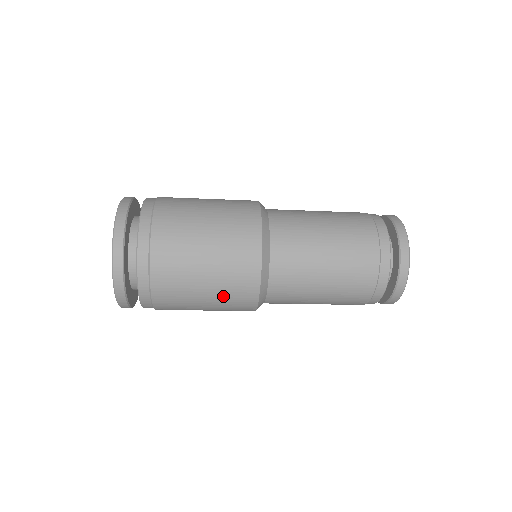
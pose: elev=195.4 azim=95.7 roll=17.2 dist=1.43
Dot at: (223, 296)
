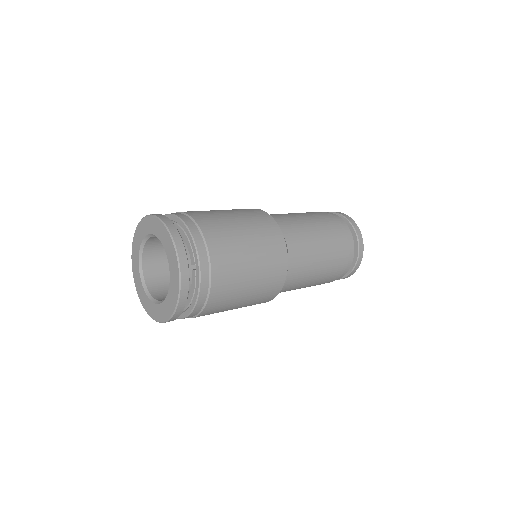
Dot at: (258, 293)
